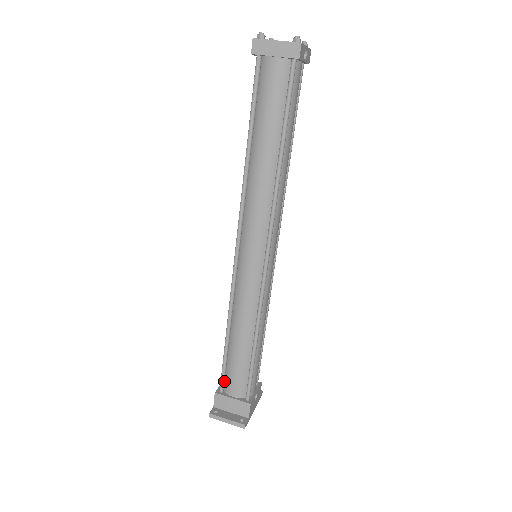
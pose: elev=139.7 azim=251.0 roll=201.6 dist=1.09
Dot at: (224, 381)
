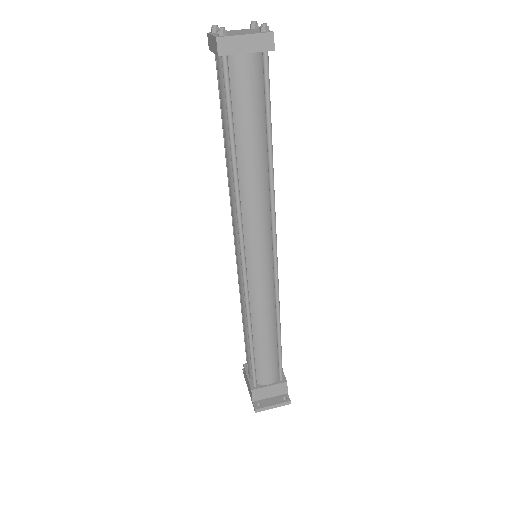
Dot at: (256, 376)
